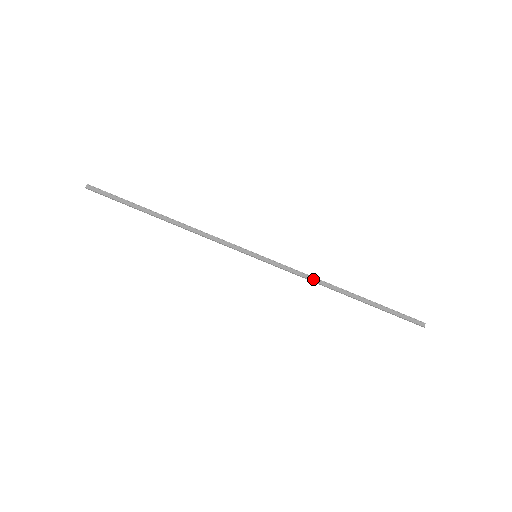
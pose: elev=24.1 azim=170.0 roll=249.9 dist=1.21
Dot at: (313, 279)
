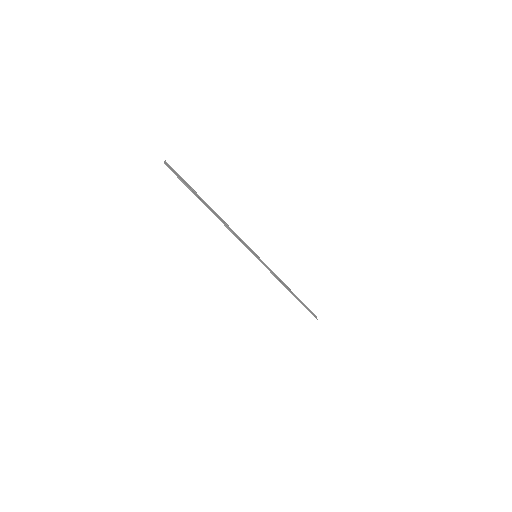
Dot at: (279, 279)
